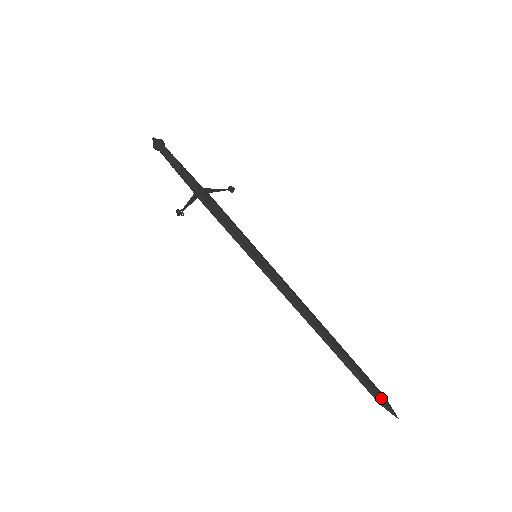
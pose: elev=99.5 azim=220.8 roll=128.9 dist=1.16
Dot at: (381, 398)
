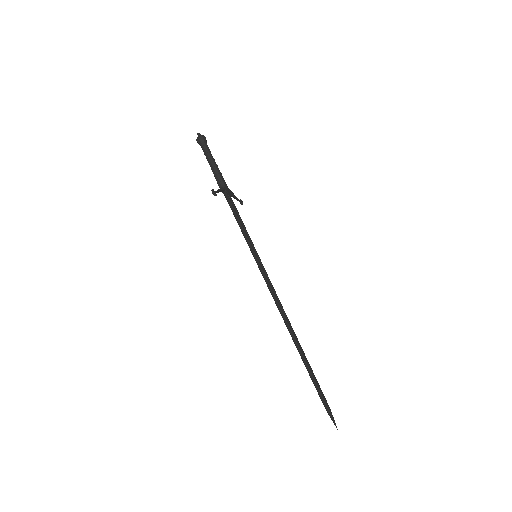
Dot at: (328, 406)
